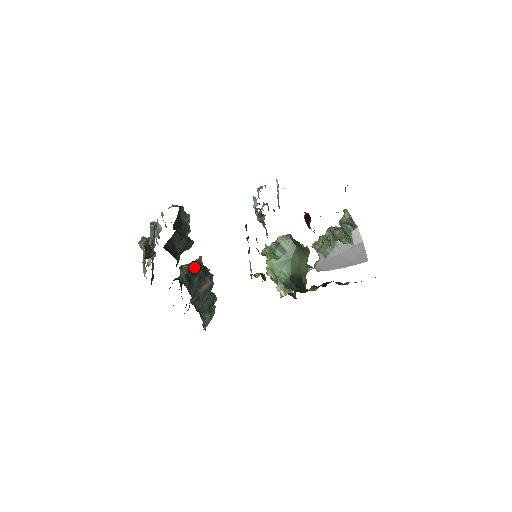
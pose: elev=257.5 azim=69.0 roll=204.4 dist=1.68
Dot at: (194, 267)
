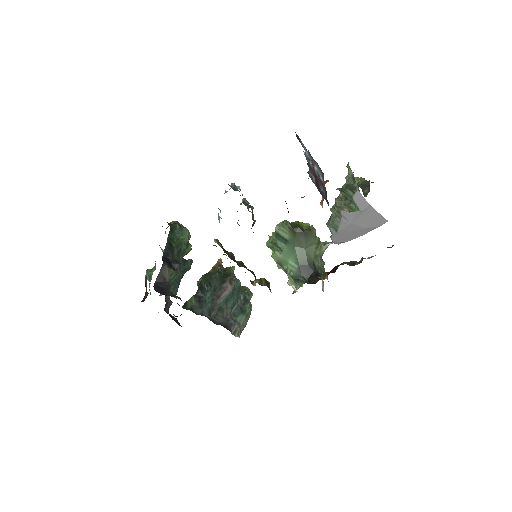
Dot at: (204, 282)
